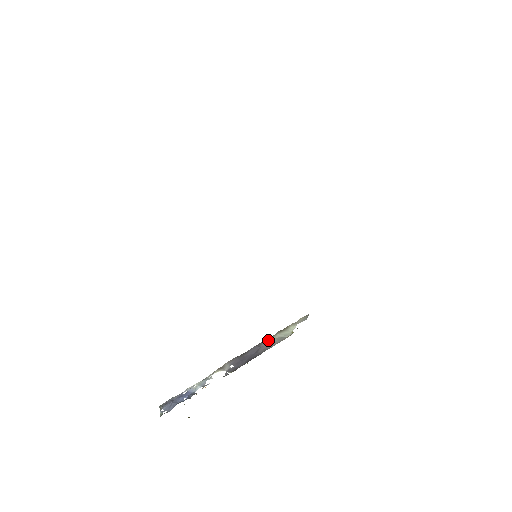
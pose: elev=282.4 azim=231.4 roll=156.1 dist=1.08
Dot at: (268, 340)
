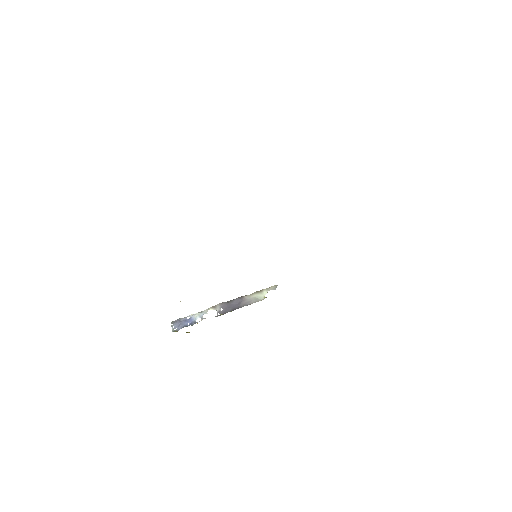
Dot at: (248, 296)
